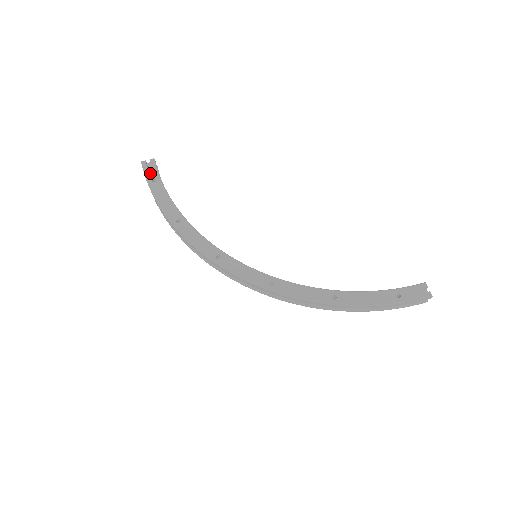
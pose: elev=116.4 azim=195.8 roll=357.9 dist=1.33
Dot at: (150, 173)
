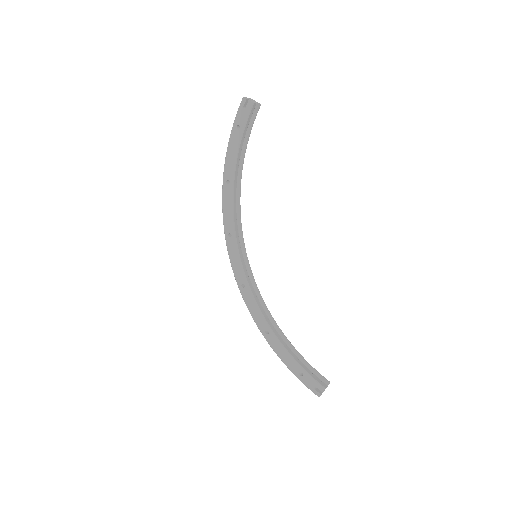
Dot at: (241, 116)
